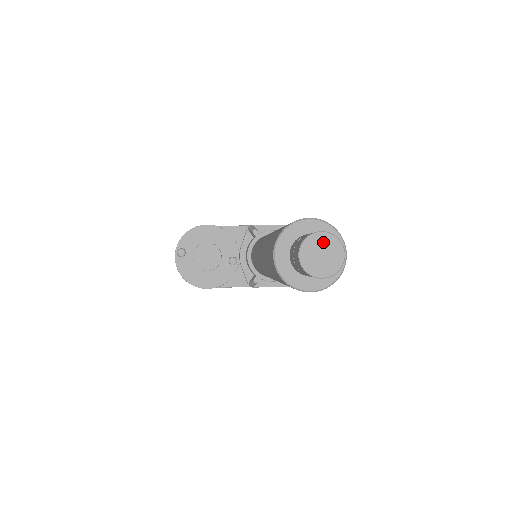
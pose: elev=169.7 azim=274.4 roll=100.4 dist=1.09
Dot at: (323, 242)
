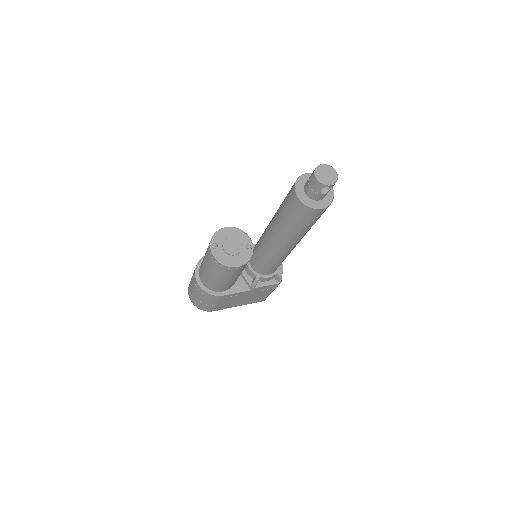
Dot at: (325, 169)
